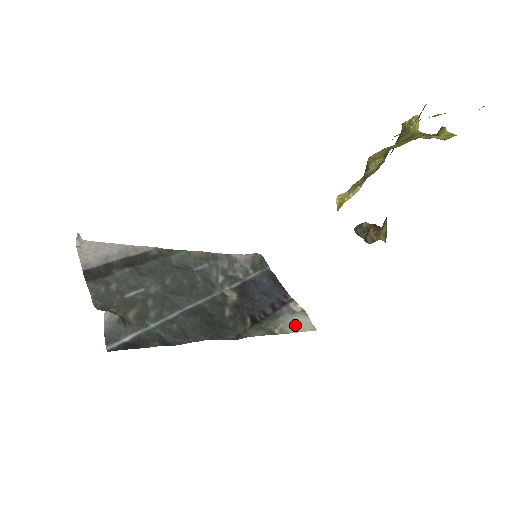
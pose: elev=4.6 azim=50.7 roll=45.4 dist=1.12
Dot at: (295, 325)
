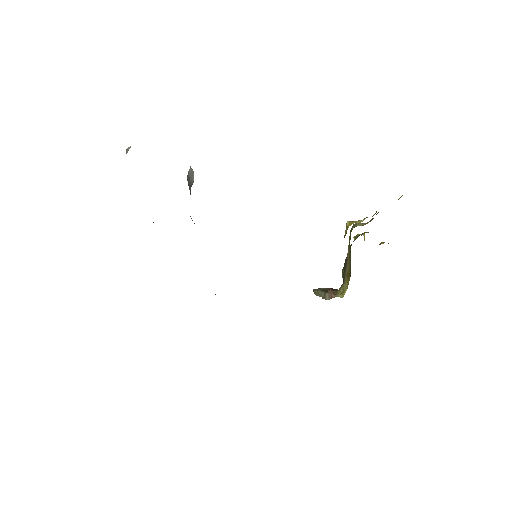
Dot at: occluded
